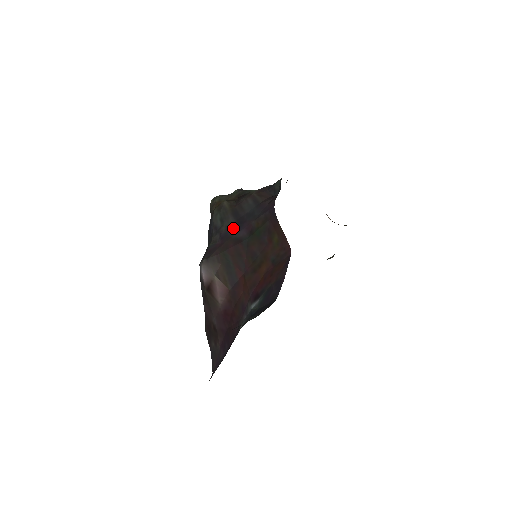
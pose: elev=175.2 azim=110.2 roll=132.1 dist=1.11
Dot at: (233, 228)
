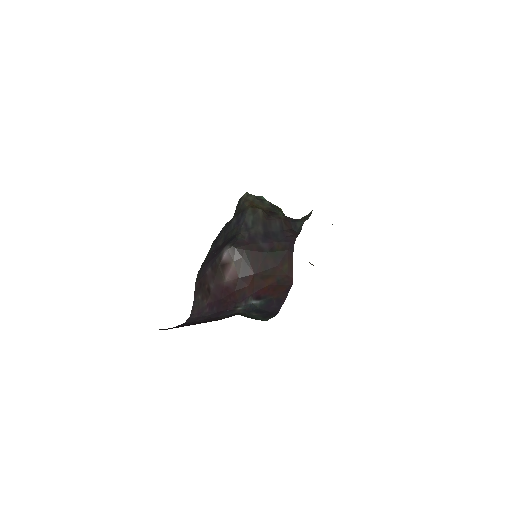
Dot at: (260, 237)
